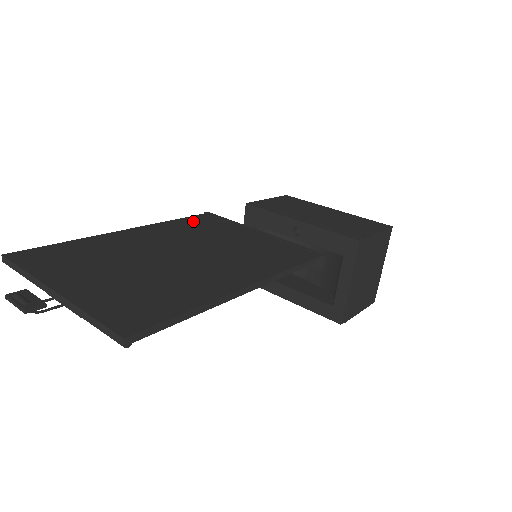
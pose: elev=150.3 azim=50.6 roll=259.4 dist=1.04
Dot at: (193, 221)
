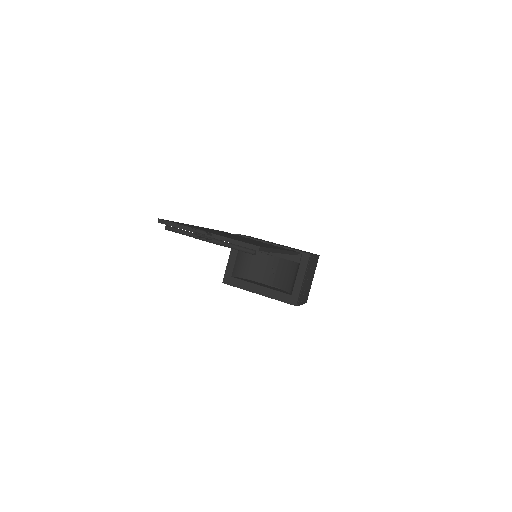
Dot at: occluded
